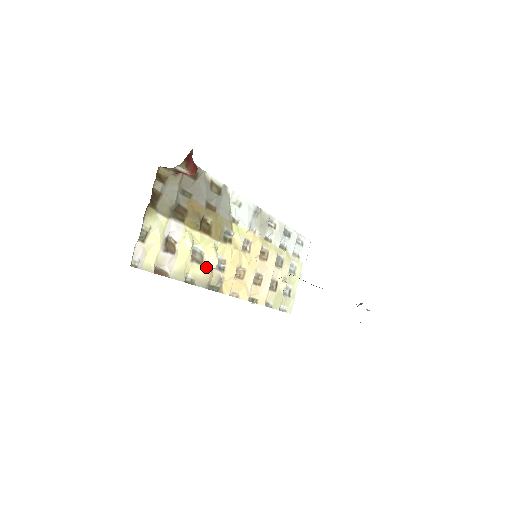
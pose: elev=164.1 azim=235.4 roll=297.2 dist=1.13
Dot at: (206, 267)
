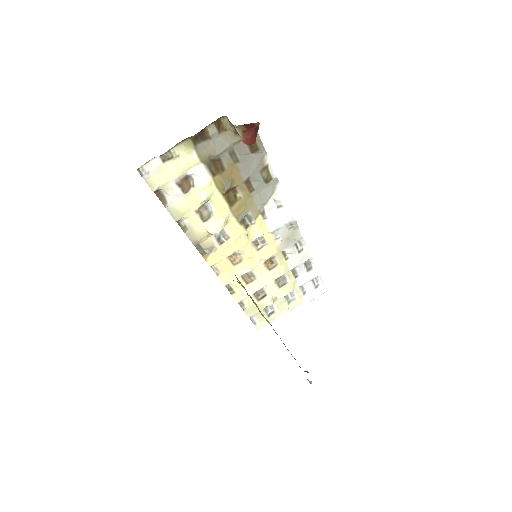
Dot at: (206, 227)
